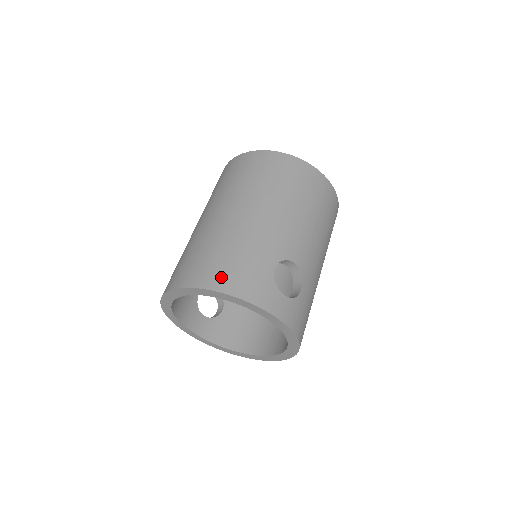
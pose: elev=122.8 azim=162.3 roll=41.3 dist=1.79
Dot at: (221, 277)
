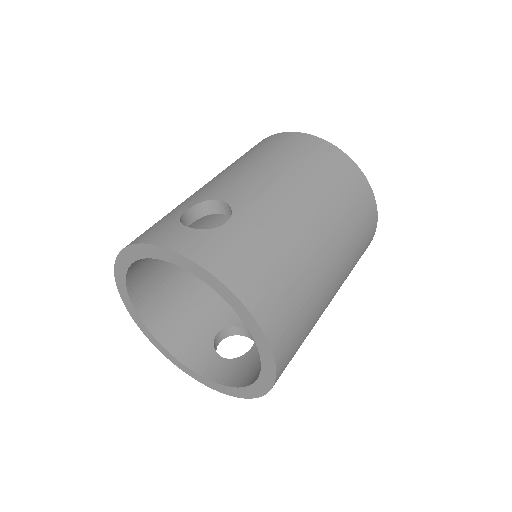
Dot at: occluded
